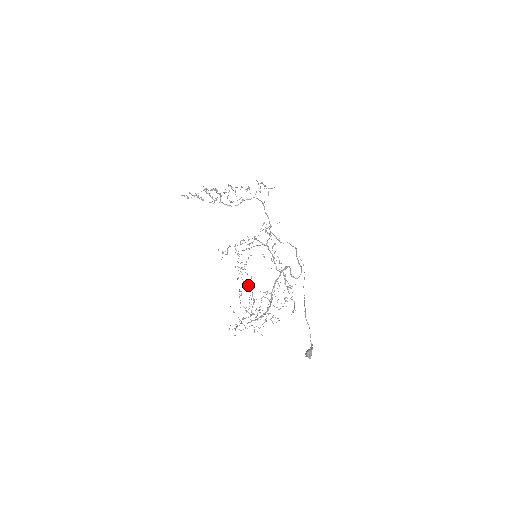
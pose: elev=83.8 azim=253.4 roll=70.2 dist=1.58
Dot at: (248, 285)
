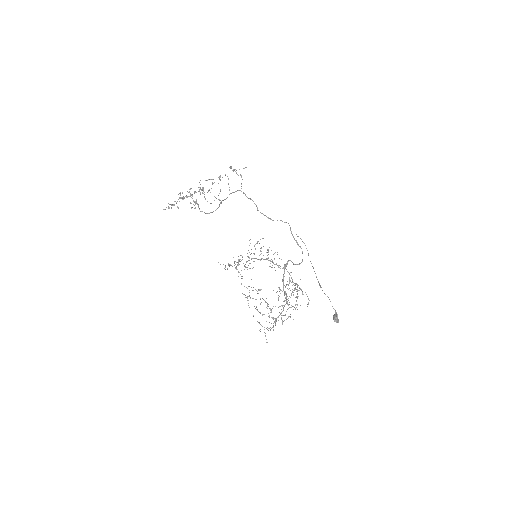
Dot at: (260, 304)
